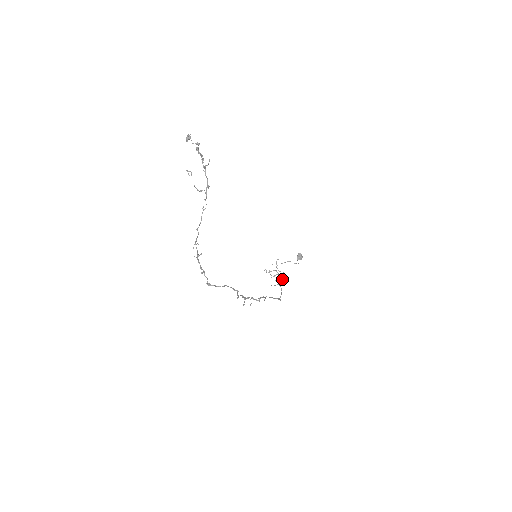
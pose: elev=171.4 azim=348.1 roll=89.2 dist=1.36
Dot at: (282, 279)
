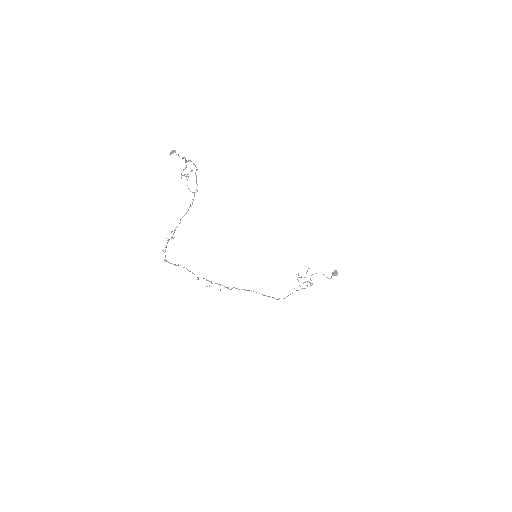
Dot at: occluded
